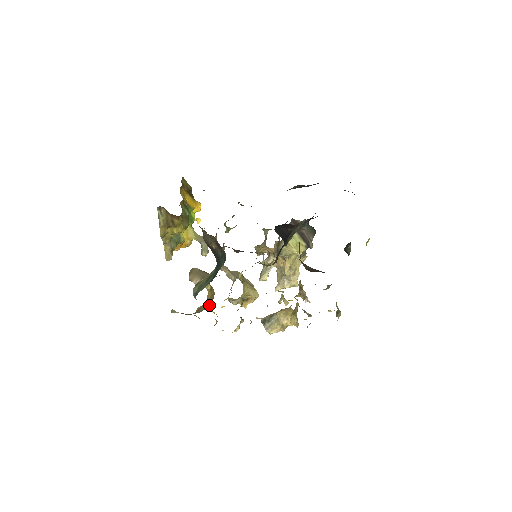
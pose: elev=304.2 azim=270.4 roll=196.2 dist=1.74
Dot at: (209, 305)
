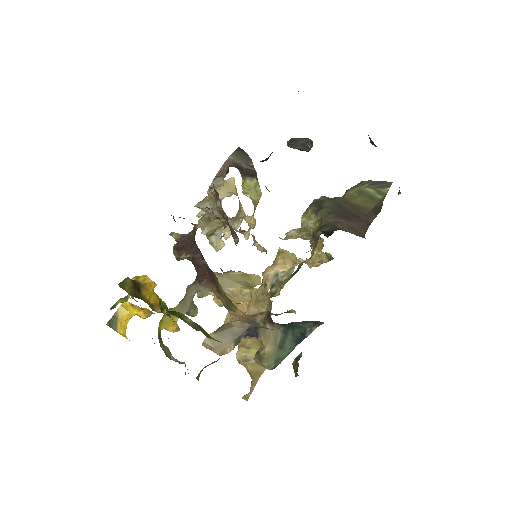
Dot at: occluded
